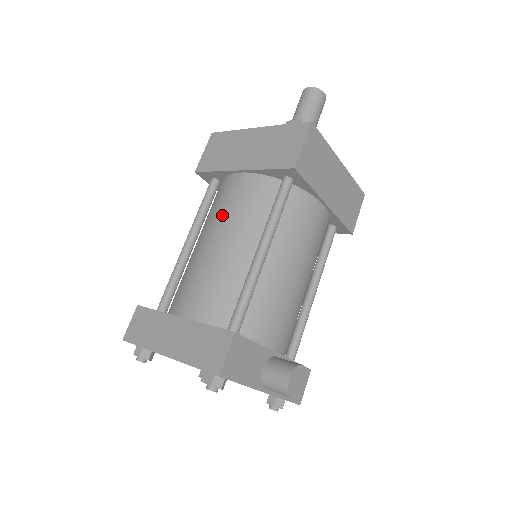
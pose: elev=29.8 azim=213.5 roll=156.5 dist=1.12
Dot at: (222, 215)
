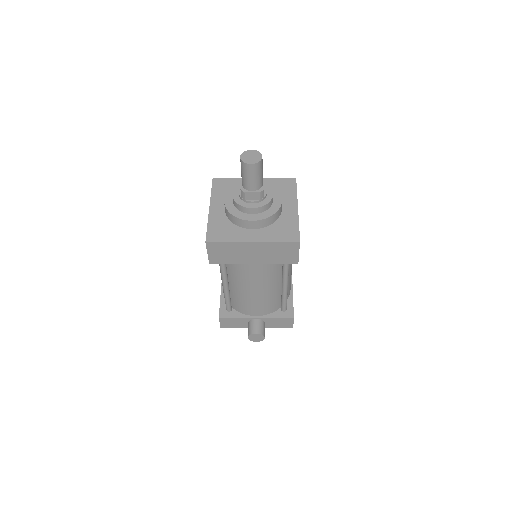
Dot at: occluded
